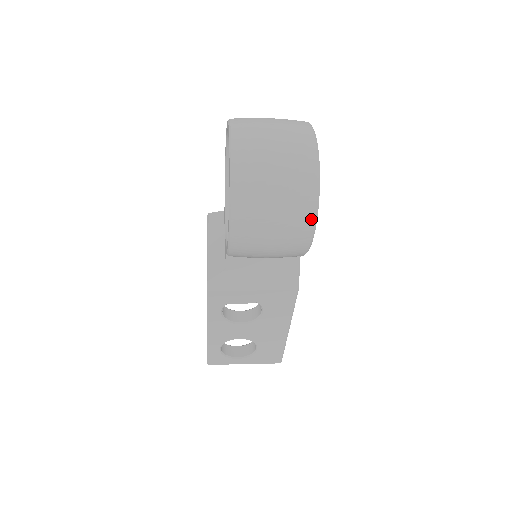
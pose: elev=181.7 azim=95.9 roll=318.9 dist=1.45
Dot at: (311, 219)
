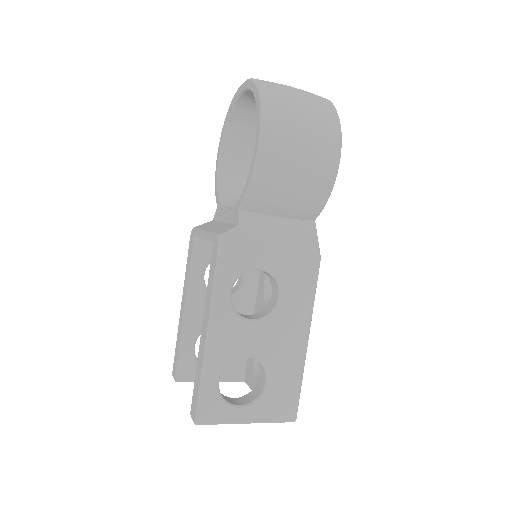
Dot at: (337, 137)
